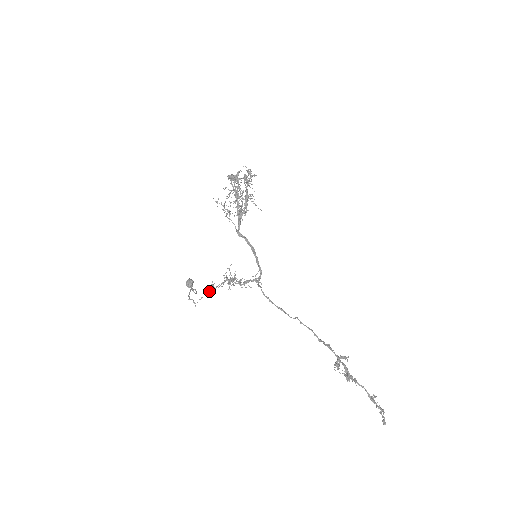
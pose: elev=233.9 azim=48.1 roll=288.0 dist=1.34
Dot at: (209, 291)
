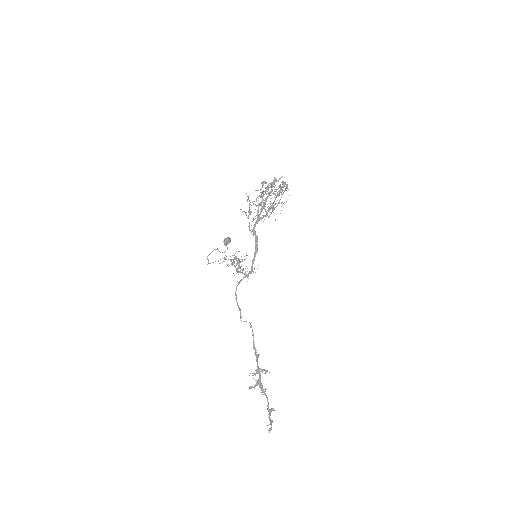
Dot at: occluded
